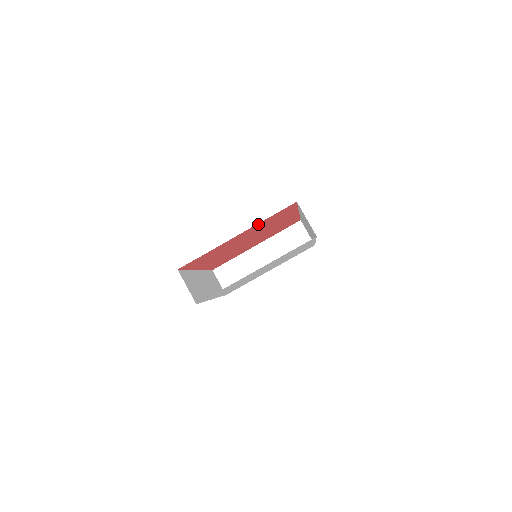
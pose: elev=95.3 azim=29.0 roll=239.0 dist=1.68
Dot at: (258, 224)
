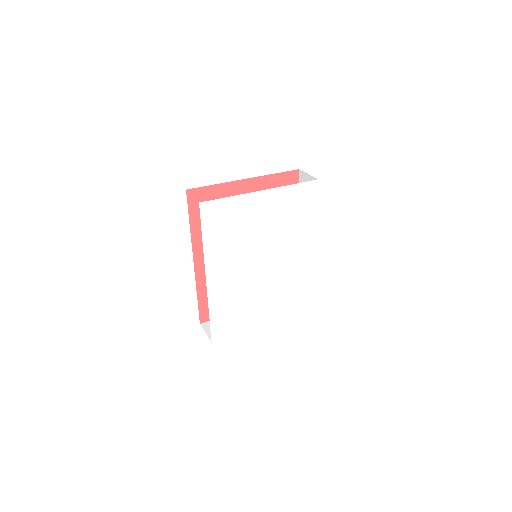
Dot at: (265, 180)
